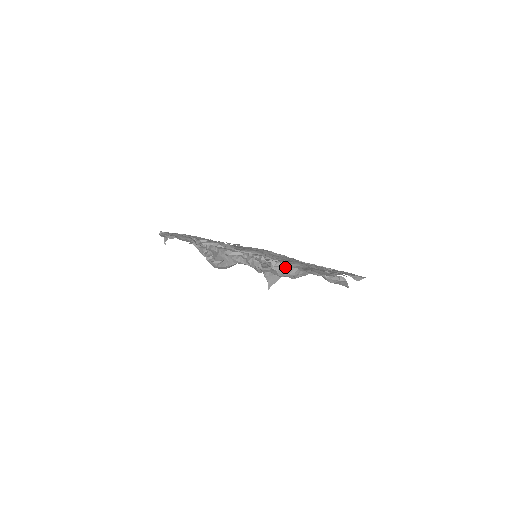
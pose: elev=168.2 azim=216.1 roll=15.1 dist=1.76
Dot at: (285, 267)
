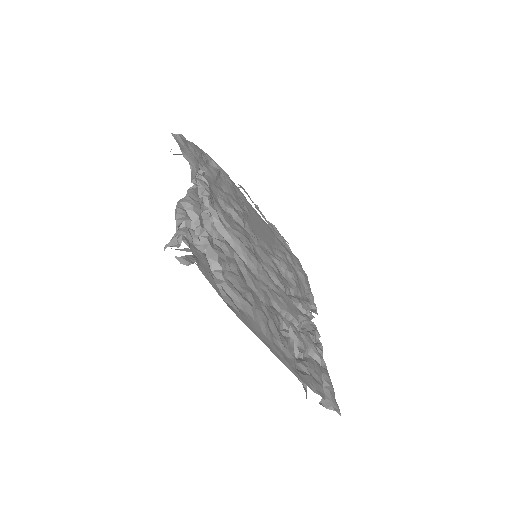
Dot at: occluded
